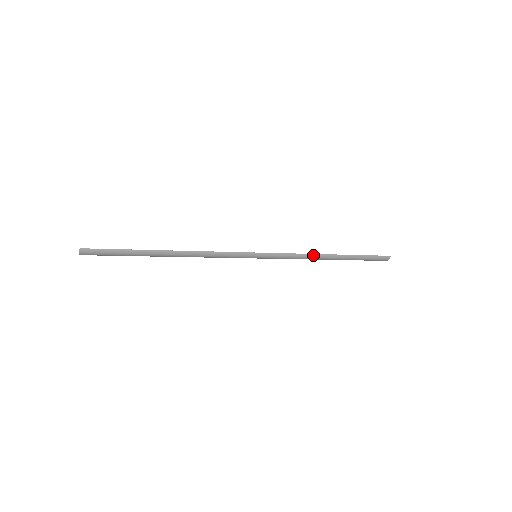
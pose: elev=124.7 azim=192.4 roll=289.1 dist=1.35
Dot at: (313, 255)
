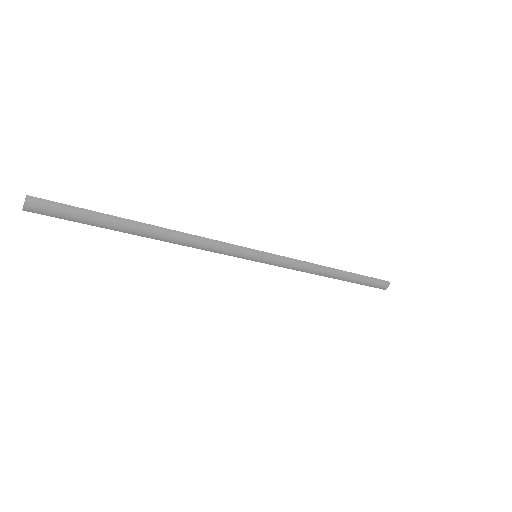
Dot at: (317, 266)
